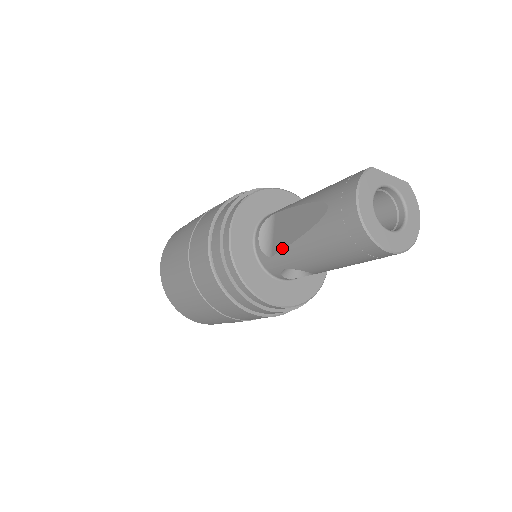
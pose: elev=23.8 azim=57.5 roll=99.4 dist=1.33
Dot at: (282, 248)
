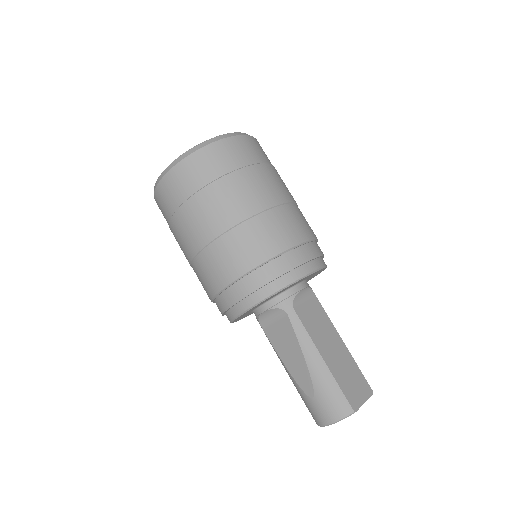
Dot at: (272, 344)
